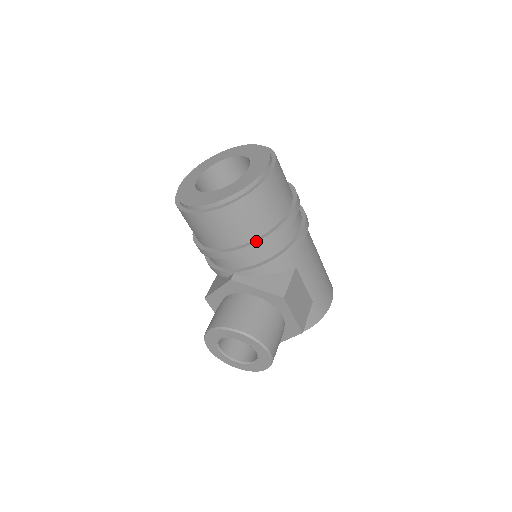
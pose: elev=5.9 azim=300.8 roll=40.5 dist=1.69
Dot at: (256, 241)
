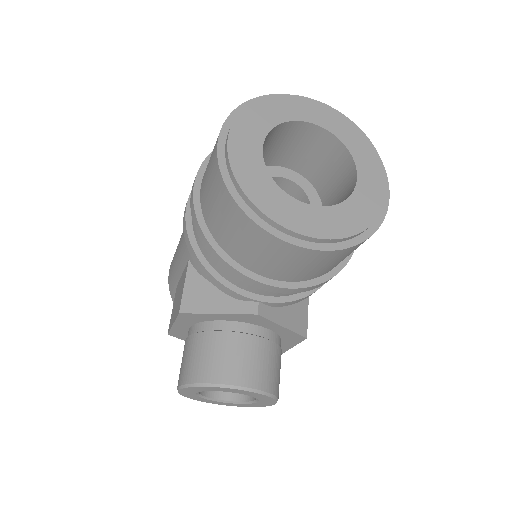
Dot at: (325, 280)
